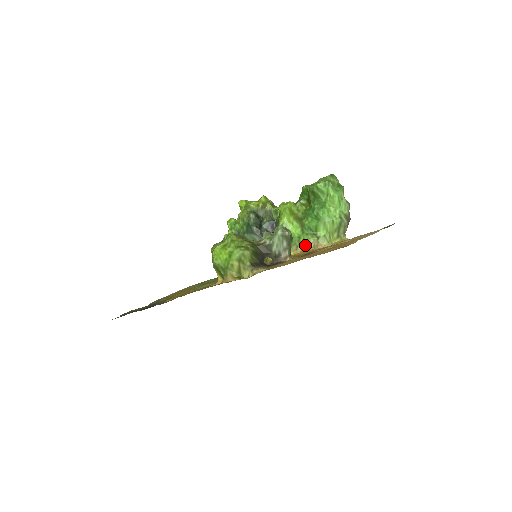
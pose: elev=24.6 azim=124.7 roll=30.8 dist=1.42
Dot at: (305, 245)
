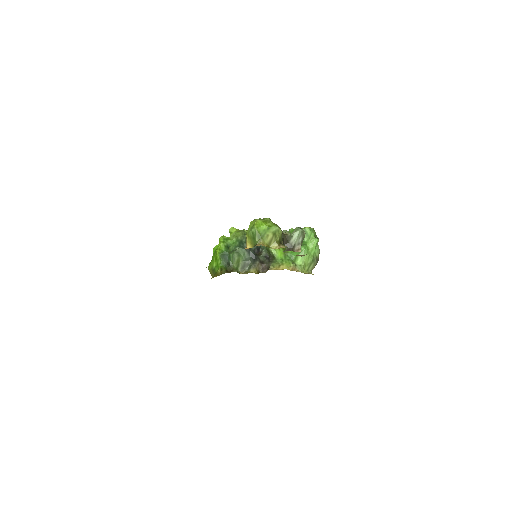
Dot at: (286, 266)
